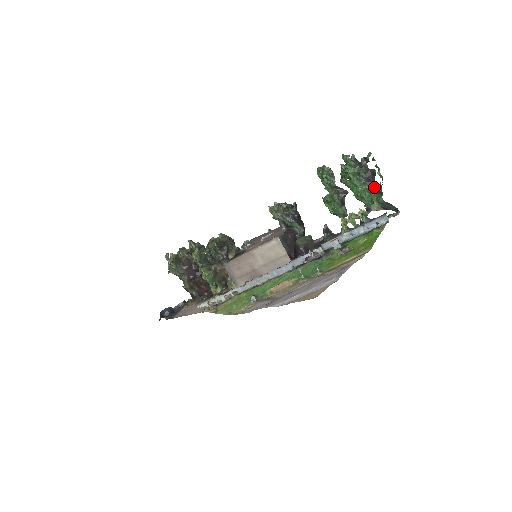
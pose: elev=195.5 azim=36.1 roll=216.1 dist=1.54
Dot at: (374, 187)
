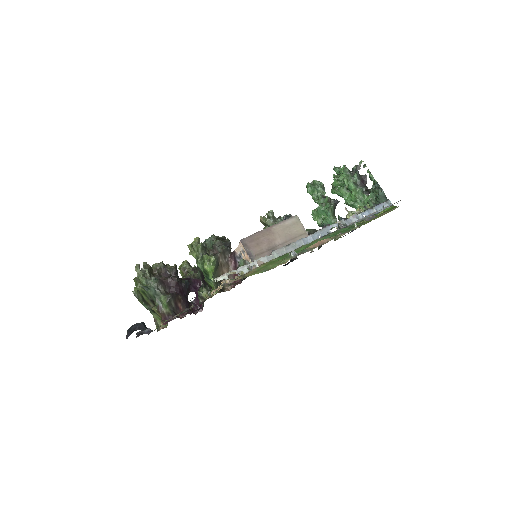
Dot at: (367, 188)
